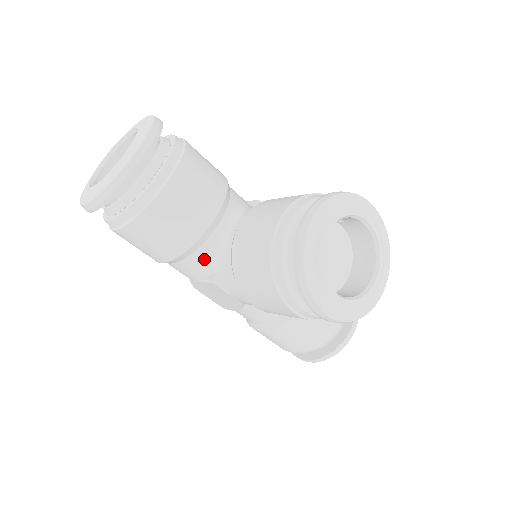
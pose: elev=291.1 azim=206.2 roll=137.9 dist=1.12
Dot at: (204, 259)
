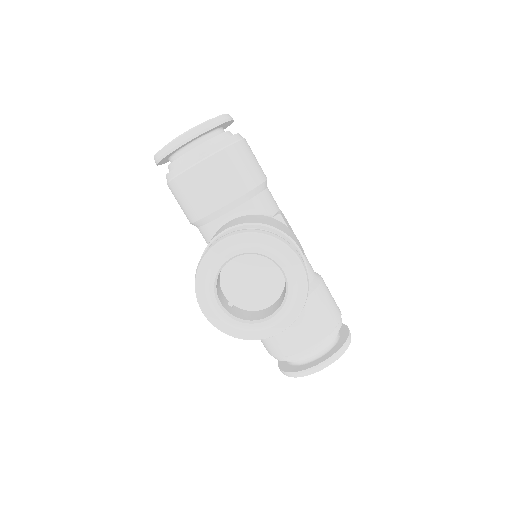
Dot at: (209, 234)
